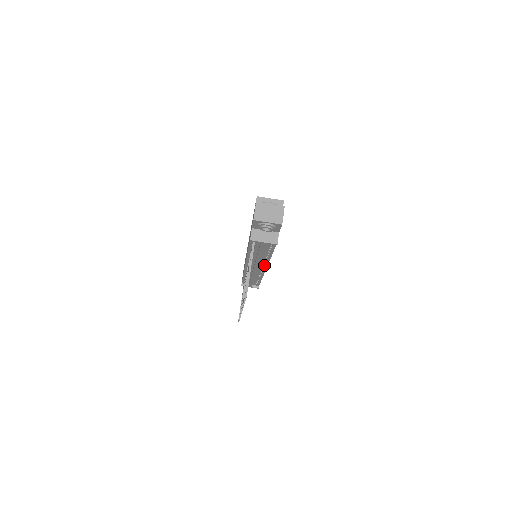
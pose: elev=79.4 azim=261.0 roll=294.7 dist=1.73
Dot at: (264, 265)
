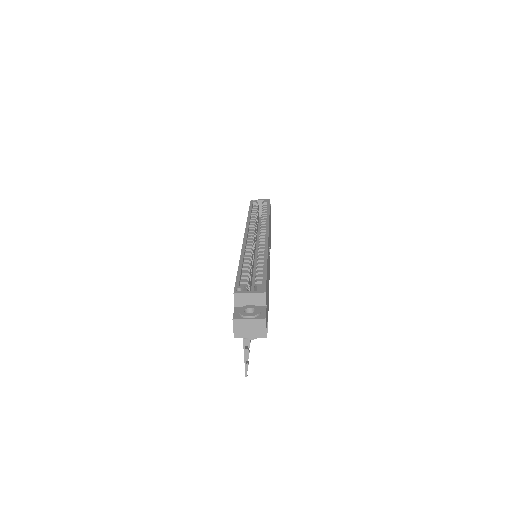
Dot at: occluded
